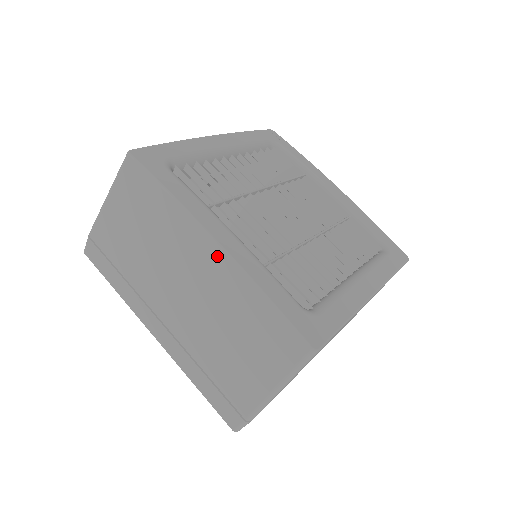
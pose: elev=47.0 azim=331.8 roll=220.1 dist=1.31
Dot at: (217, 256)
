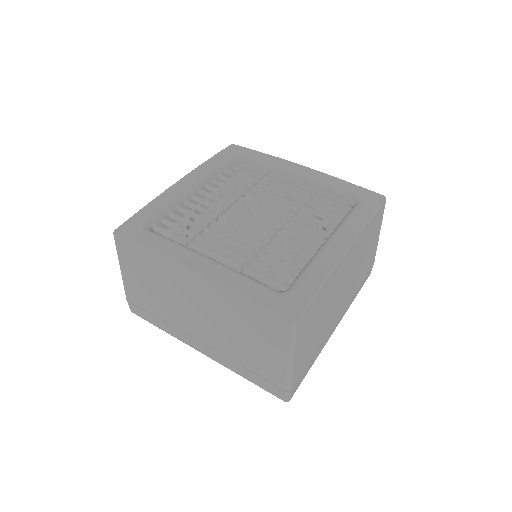
Dot at: (200, 281)
